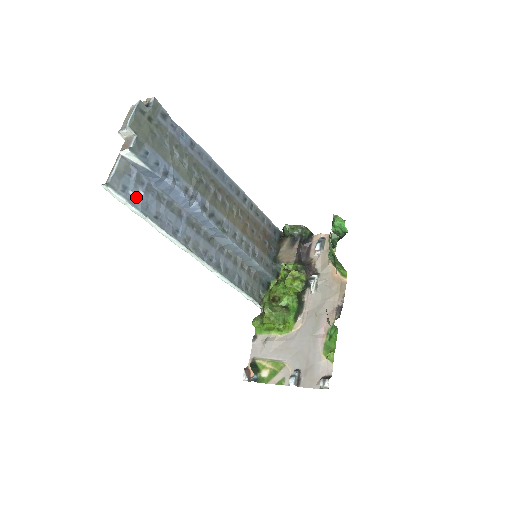
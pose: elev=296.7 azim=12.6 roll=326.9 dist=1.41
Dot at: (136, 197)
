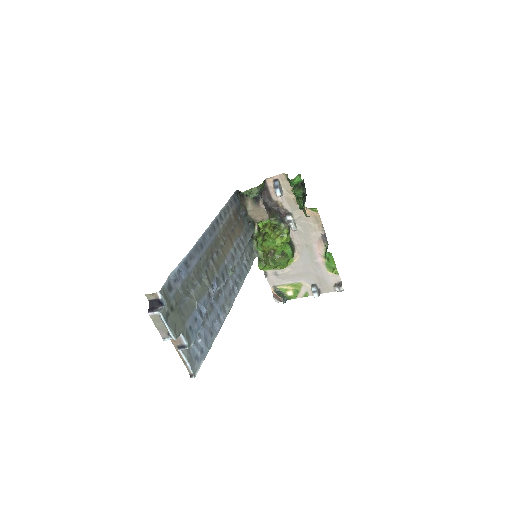
Dot at: (201, 348)
